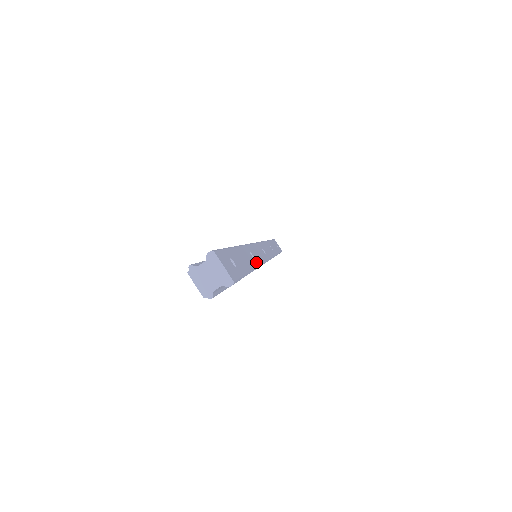
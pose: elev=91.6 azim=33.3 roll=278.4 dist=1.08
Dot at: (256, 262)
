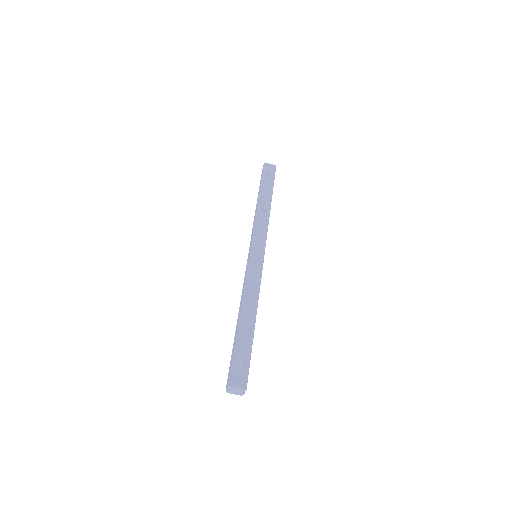
Dot at: (254, 304)
